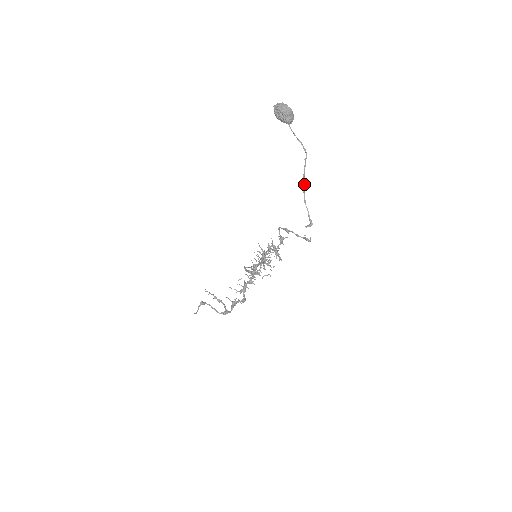
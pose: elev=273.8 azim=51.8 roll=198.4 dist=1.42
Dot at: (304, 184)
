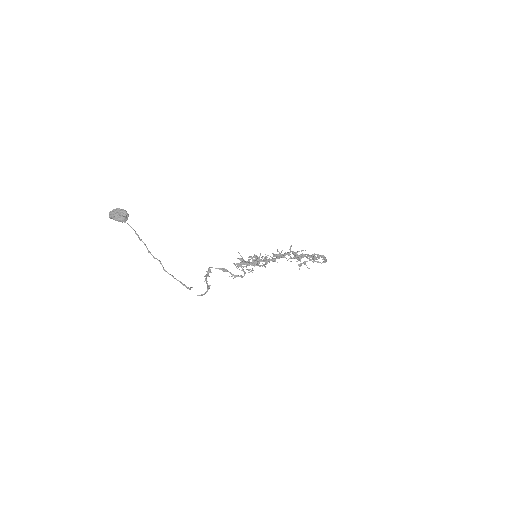
Dot at: (161, 264)
